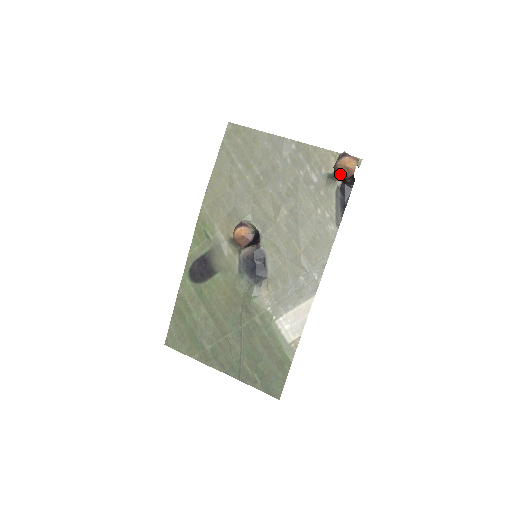
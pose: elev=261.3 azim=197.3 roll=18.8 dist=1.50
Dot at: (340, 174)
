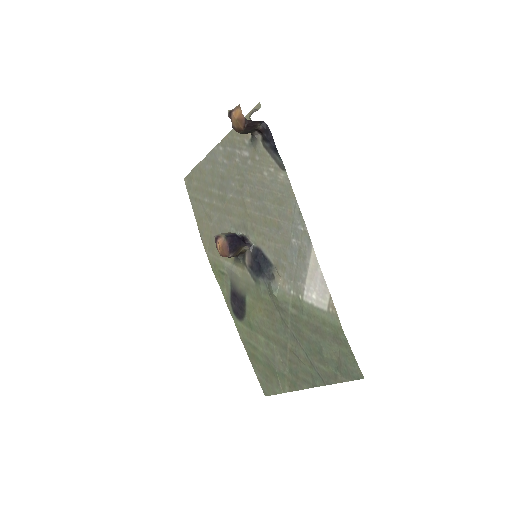
Dot at: (239, 129)
